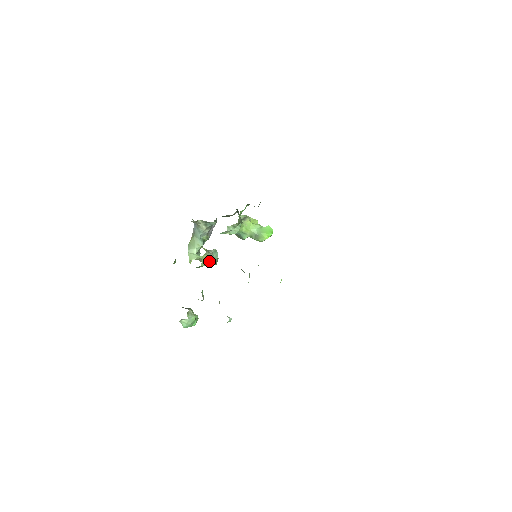
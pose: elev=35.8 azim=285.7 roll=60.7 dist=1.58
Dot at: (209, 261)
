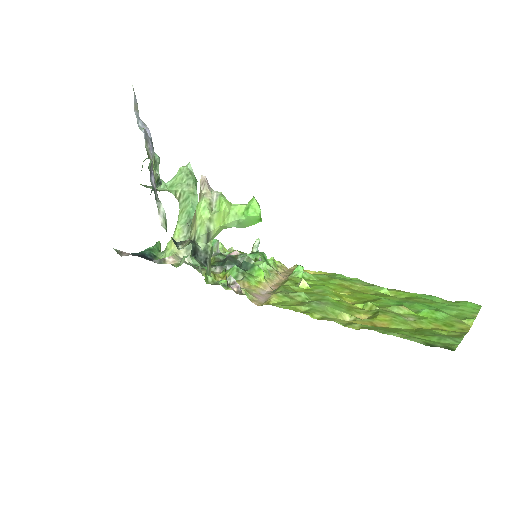
Dot at: occluded
